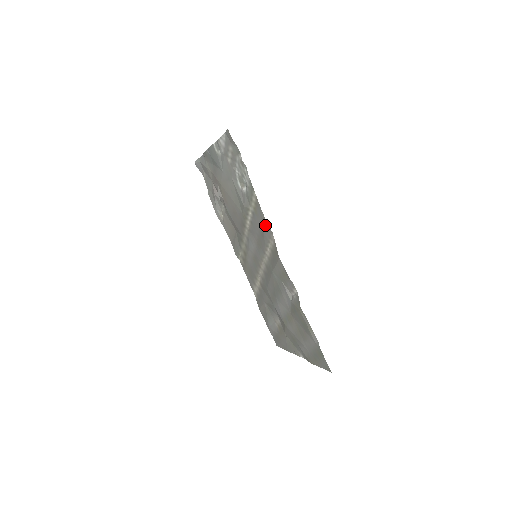
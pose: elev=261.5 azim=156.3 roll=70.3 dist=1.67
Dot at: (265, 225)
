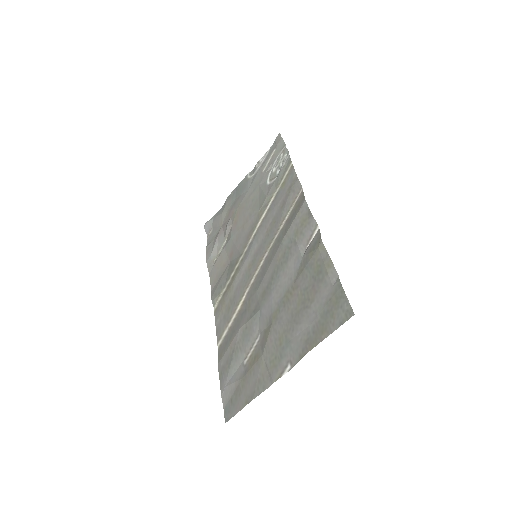
Dot at: (294, 185)
